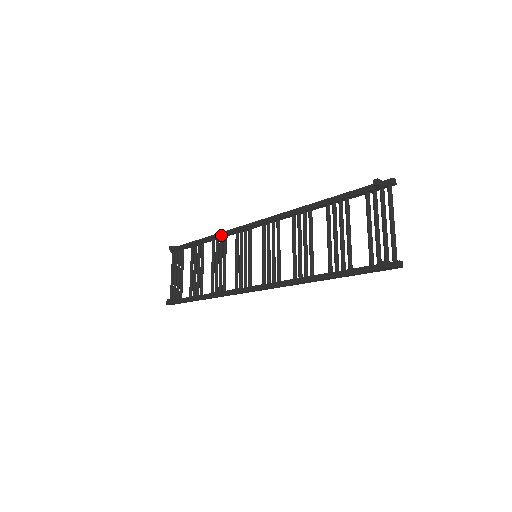
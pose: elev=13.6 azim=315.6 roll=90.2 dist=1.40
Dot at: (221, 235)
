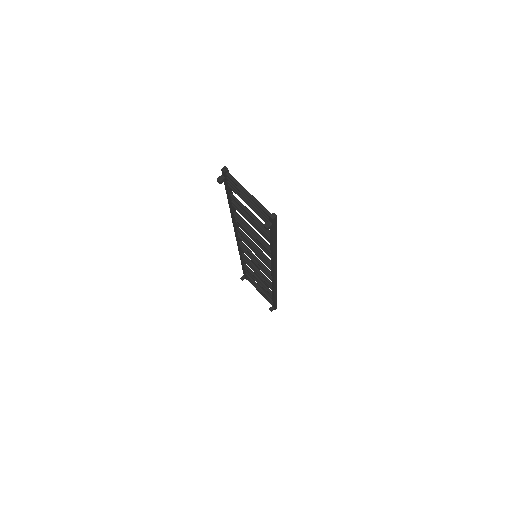
Dot at: (240, 255)
